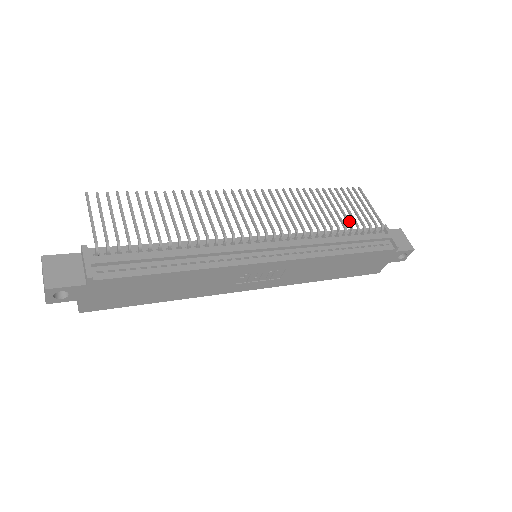
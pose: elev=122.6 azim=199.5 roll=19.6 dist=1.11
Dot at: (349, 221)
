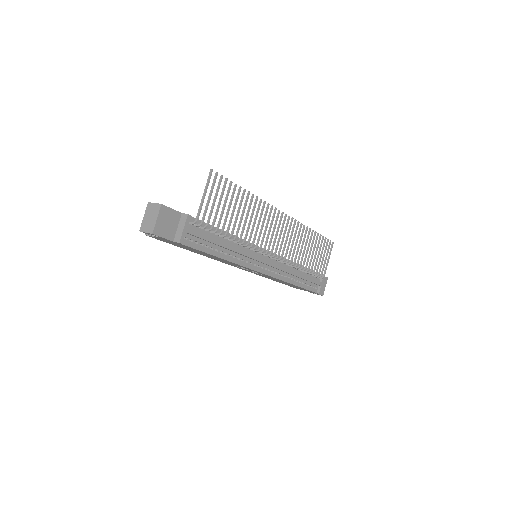
Dot at: occluded
